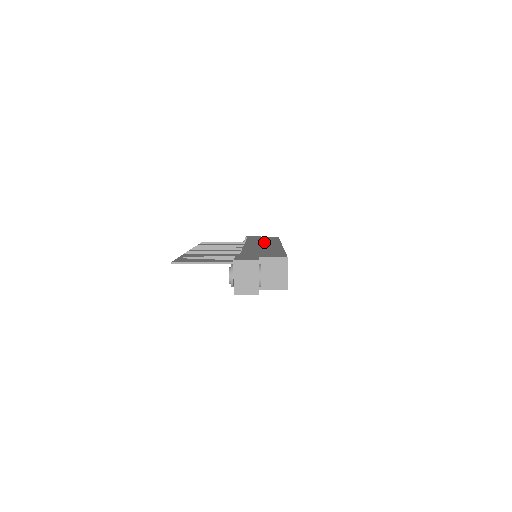
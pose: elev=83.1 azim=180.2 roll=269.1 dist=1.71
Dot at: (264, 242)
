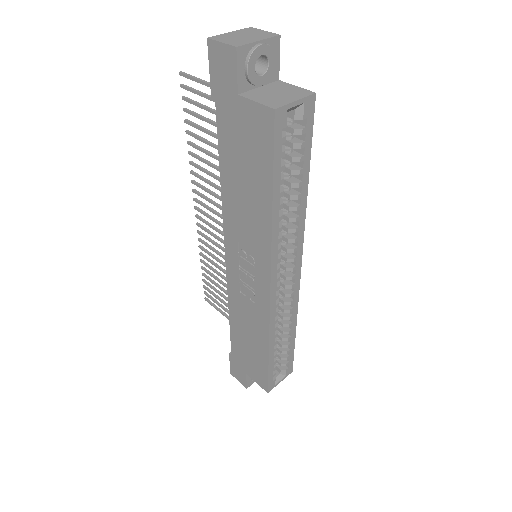
Dot at: occluded
